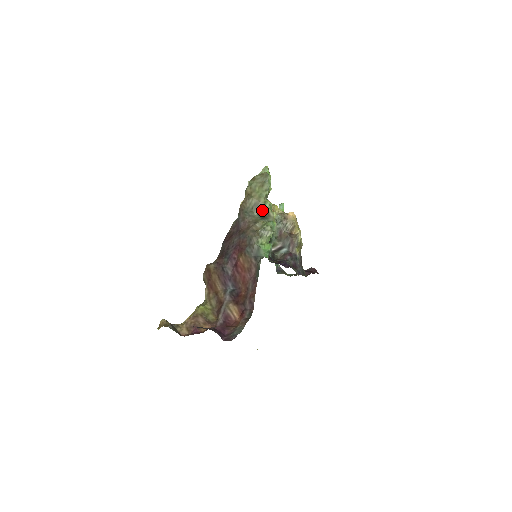
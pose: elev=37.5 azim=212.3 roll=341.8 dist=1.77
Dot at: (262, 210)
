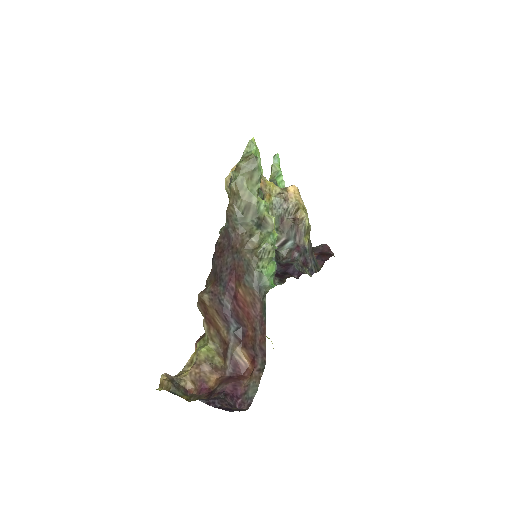
Dot at: (256, 214)
